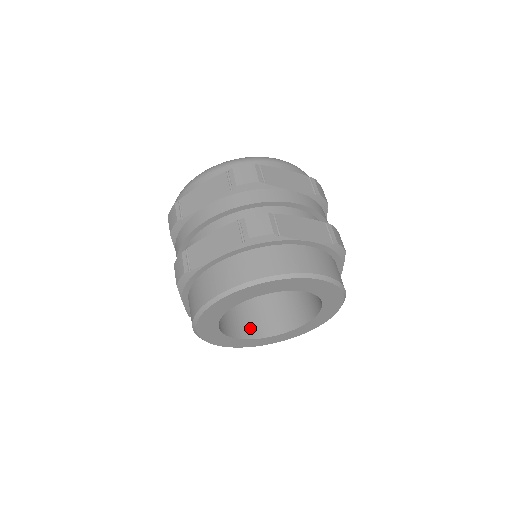
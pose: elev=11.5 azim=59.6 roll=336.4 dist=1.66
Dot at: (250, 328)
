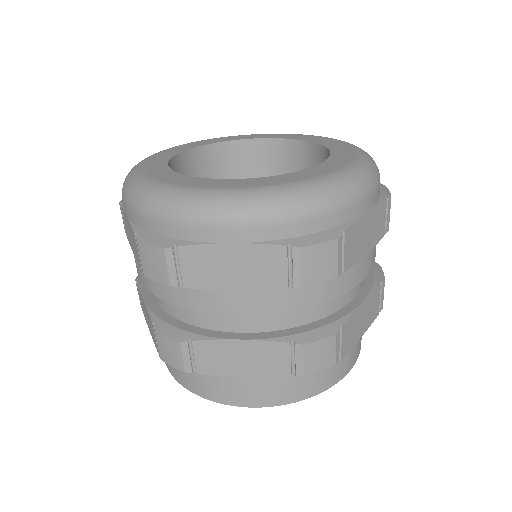
Dot at: occluded
